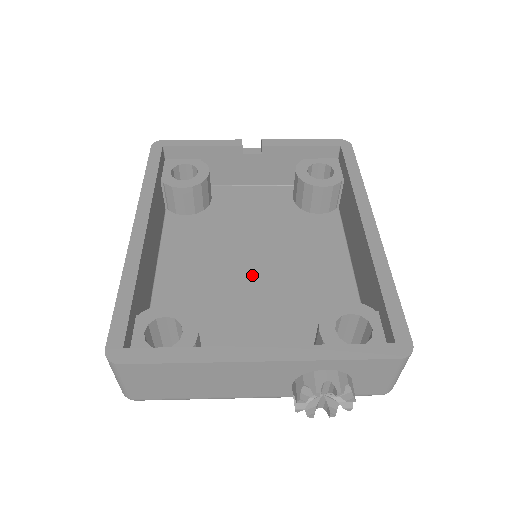
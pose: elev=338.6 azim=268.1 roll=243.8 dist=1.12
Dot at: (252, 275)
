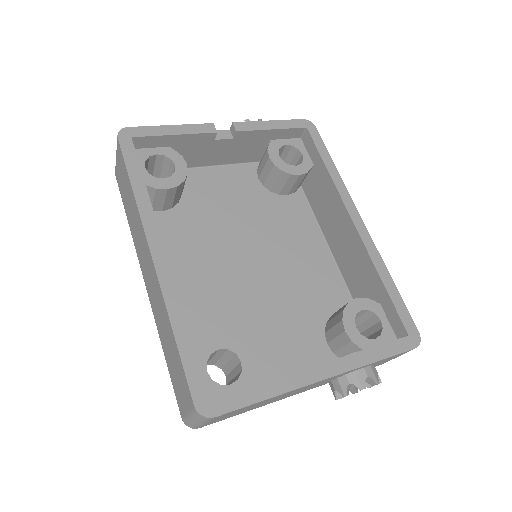
Dot at: (253, 274)
